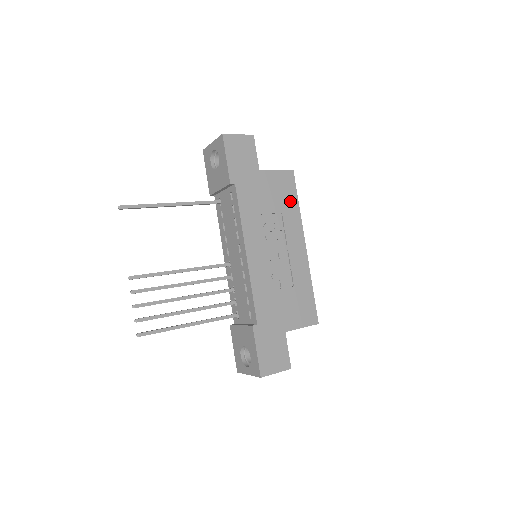
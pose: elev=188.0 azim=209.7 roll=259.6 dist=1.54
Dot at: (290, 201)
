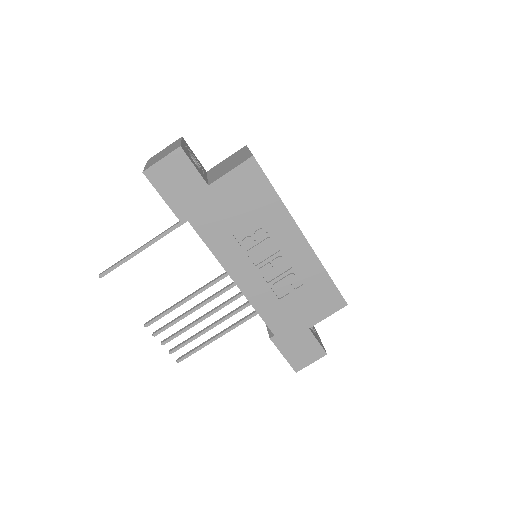
Dot at: (264, 197)
